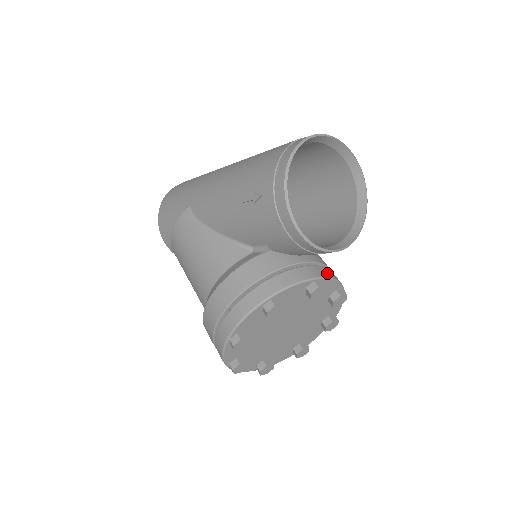
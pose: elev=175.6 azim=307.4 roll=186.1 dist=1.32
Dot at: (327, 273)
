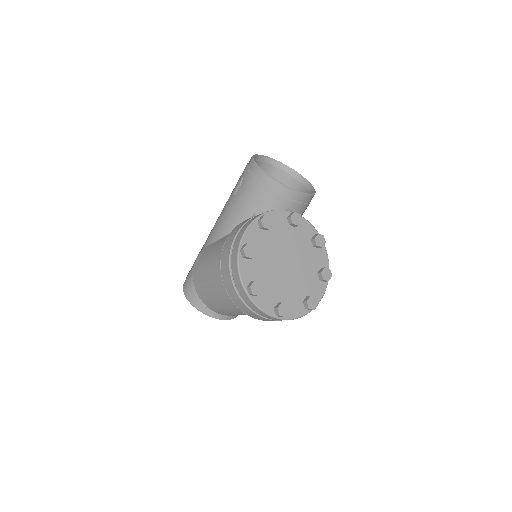
Dot at: occluded
